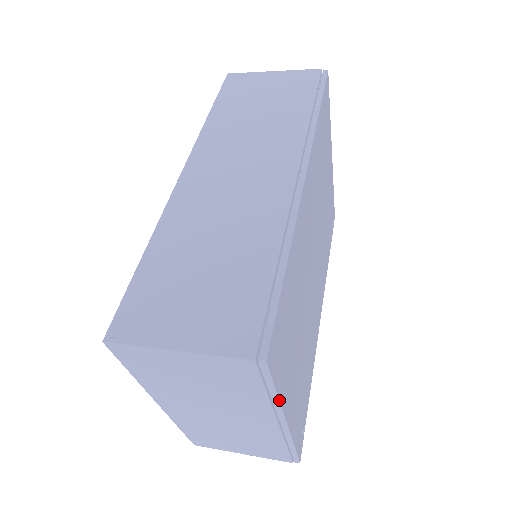
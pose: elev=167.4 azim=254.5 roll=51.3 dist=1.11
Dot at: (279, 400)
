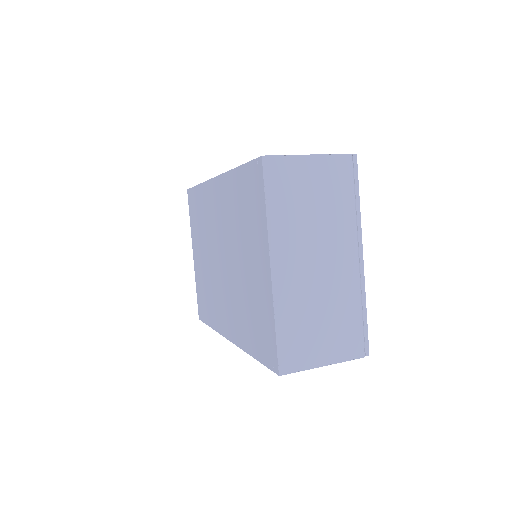
Dot at: (360, 212)
